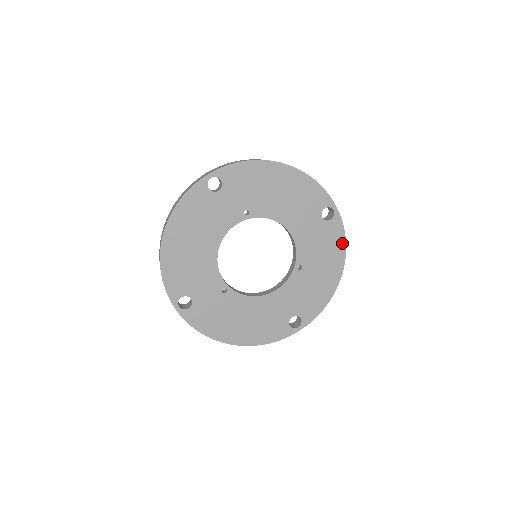
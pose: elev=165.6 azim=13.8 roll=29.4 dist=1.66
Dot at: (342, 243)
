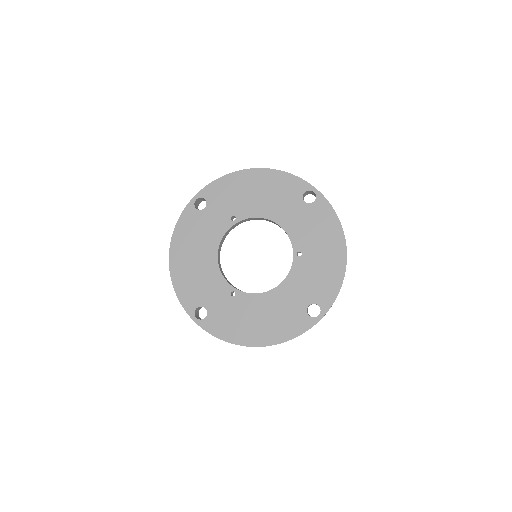
Dot at: (334, 219)
